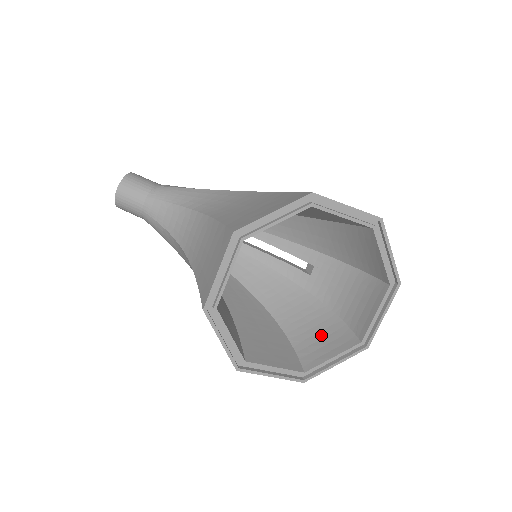
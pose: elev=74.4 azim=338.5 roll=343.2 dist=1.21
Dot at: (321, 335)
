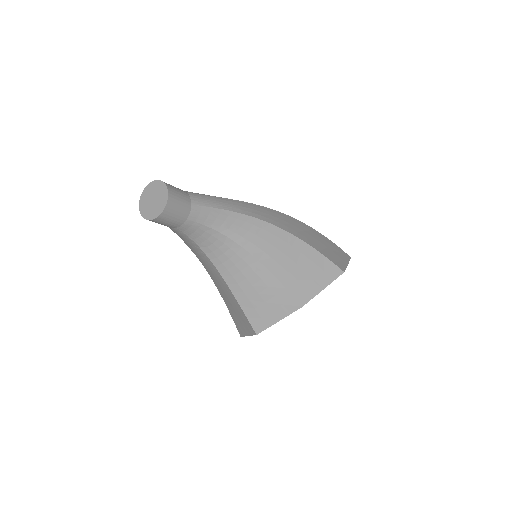
Dot at: occluded
